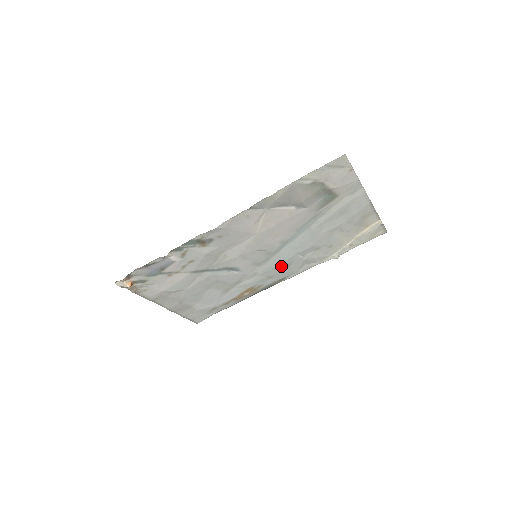
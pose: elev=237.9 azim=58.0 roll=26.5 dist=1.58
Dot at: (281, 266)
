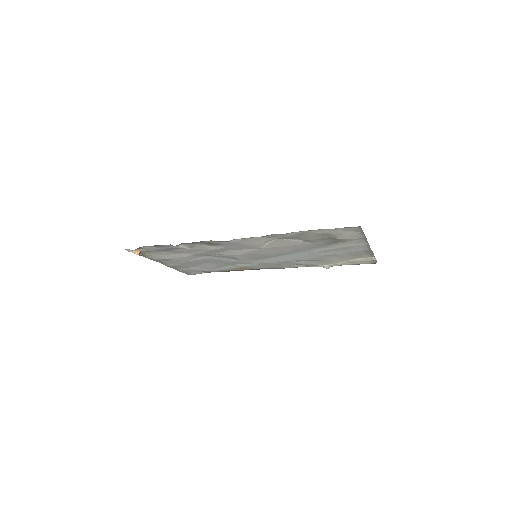
Dot at: (276, 263)
